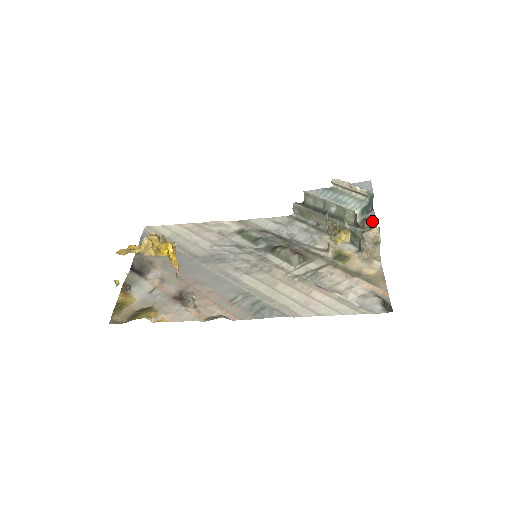
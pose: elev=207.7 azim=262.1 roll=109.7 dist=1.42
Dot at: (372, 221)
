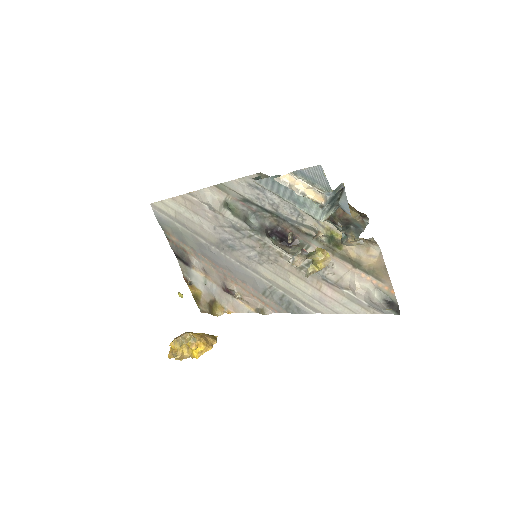
Dot at: occluded
